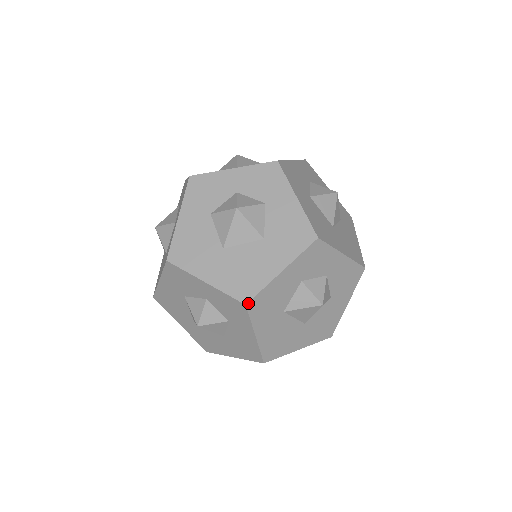
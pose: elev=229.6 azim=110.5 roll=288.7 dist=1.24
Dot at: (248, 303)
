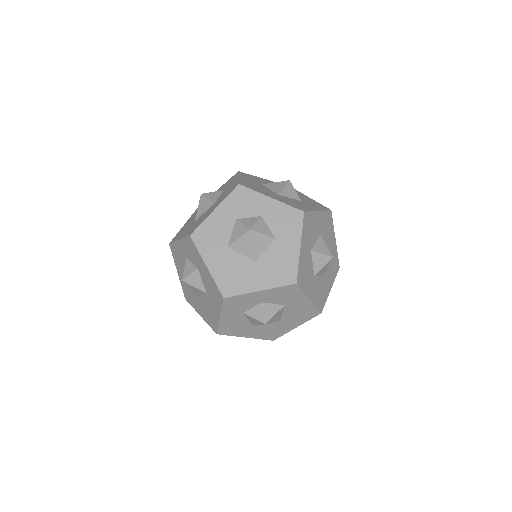
Dot at: (217, 333)
